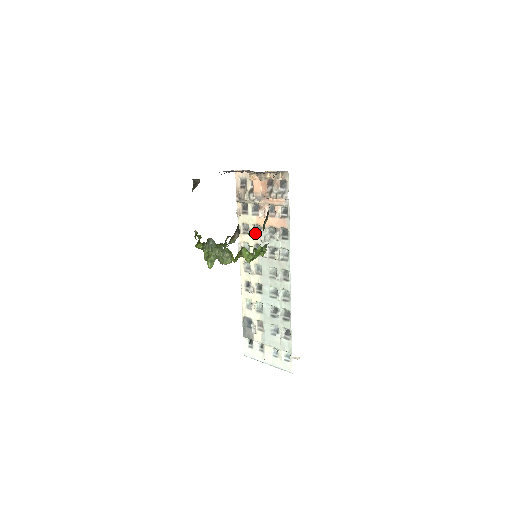
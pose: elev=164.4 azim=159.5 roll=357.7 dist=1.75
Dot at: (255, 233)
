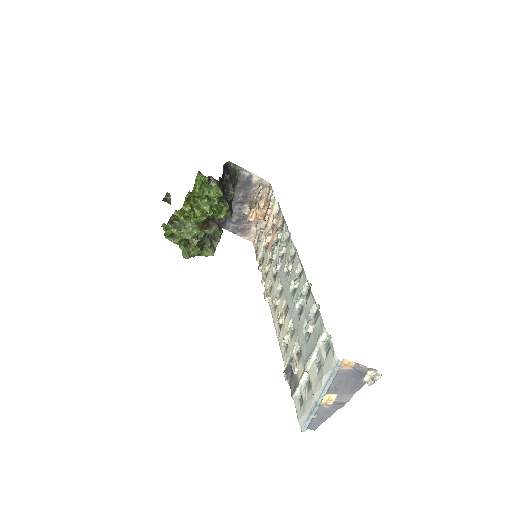
Dot at: (271, 263)
